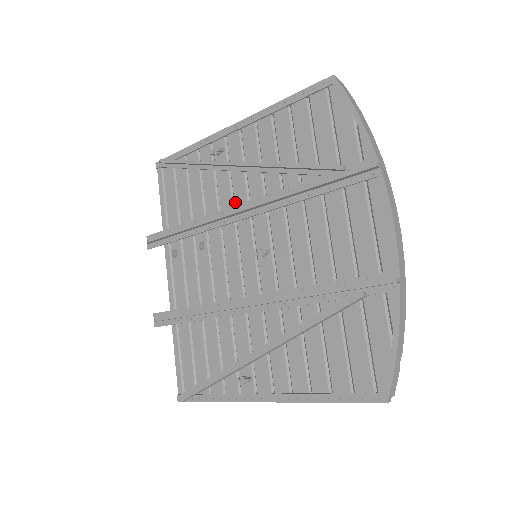
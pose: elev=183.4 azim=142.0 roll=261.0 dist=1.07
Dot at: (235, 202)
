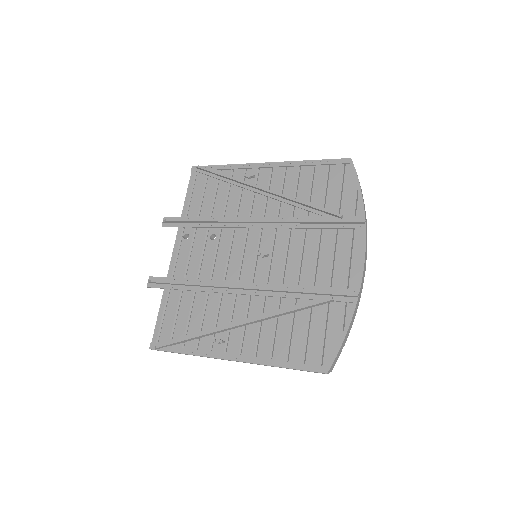
Dot at: (252, 214)
